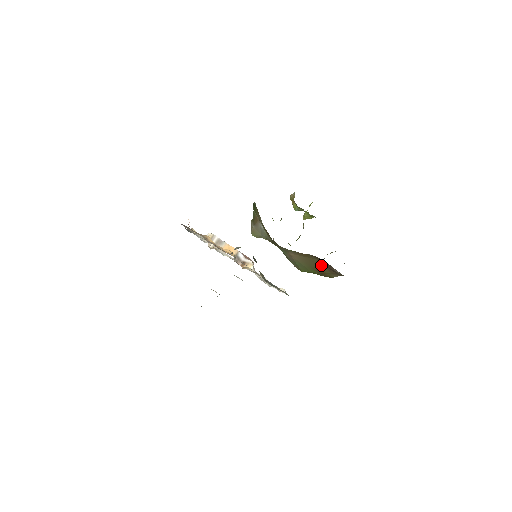
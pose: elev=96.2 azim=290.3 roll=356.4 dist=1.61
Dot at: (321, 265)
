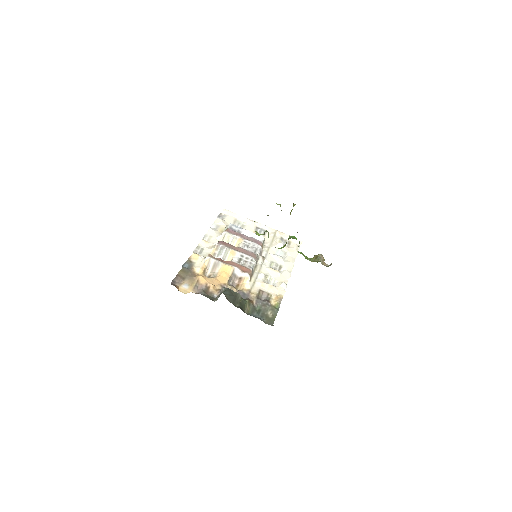
Dot at: occluded
